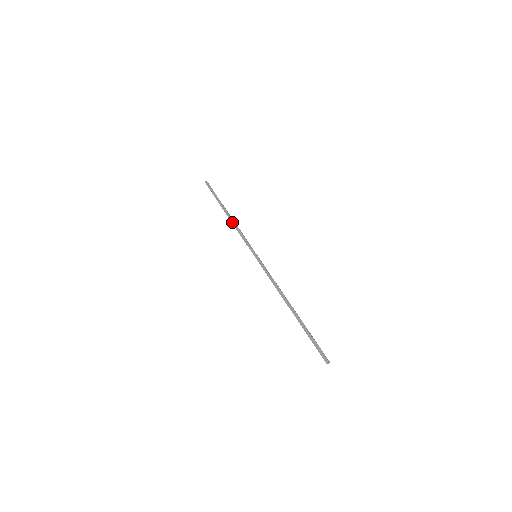
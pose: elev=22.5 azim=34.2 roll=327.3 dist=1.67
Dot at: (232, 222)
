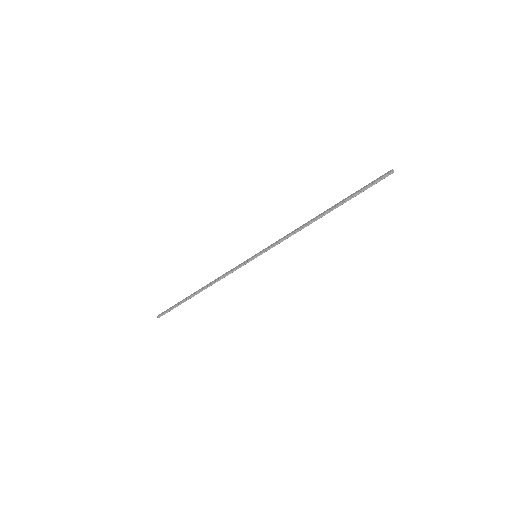
Dot at: (210, 283)
